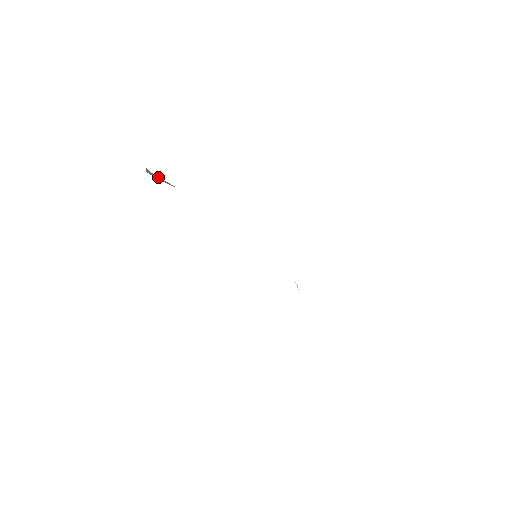
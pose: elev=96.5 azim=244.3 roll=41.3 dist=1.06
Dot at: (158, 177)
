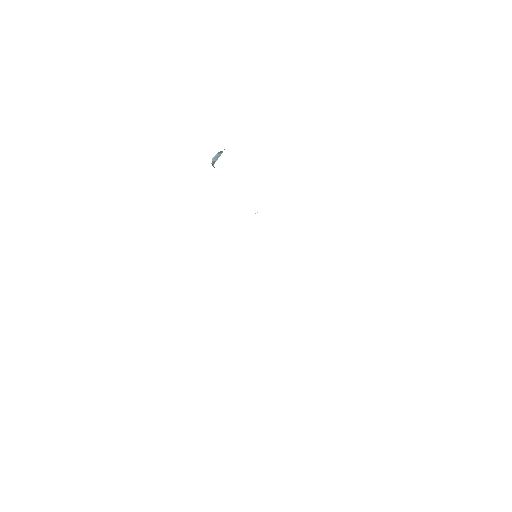
Dot at: occluded
